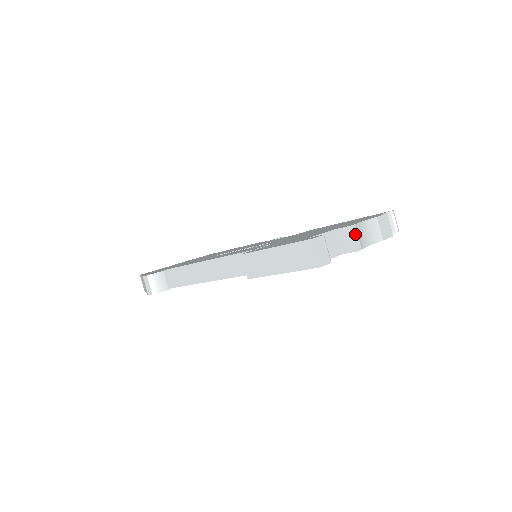
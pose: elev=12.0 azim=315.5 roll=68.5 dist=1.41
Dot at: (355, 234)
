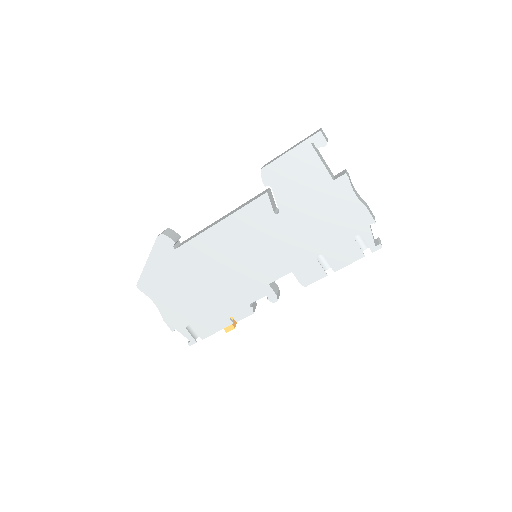
Dot at: (347, 173)
